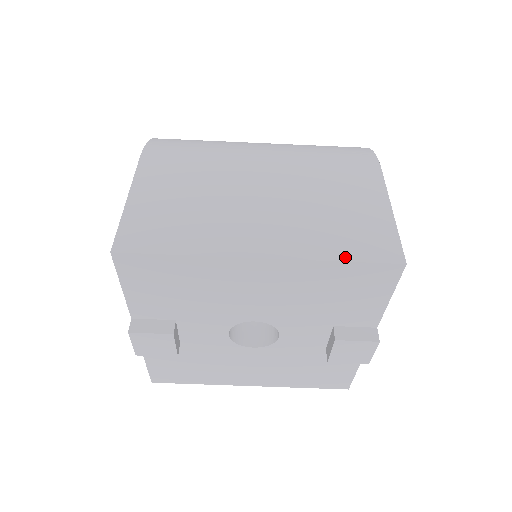
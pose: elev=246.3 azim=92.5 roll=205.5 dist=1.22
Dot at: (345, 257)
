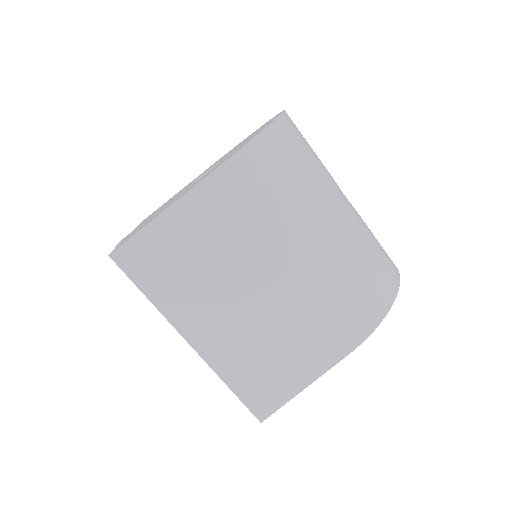
Dot at: (236, 389)
